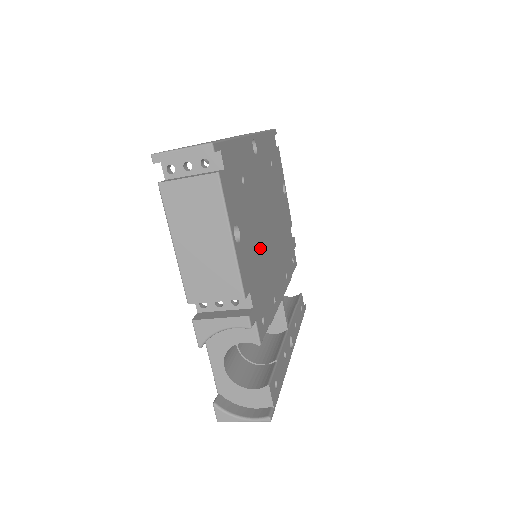
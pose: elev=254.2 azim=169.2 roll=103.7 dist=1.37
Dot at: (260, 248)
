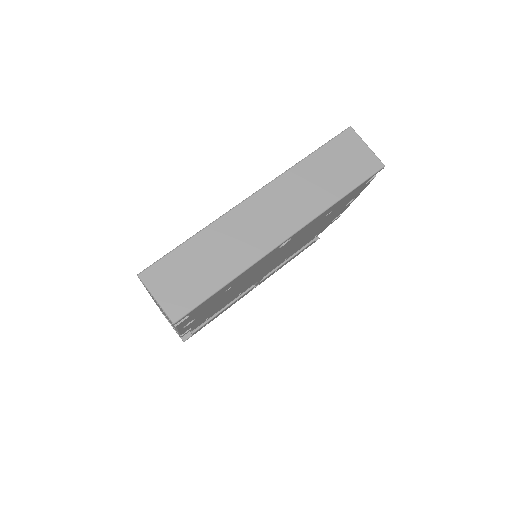
Dot at: (234, 292)
